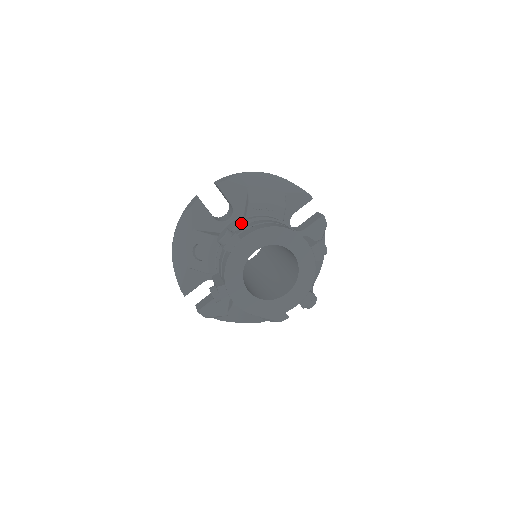
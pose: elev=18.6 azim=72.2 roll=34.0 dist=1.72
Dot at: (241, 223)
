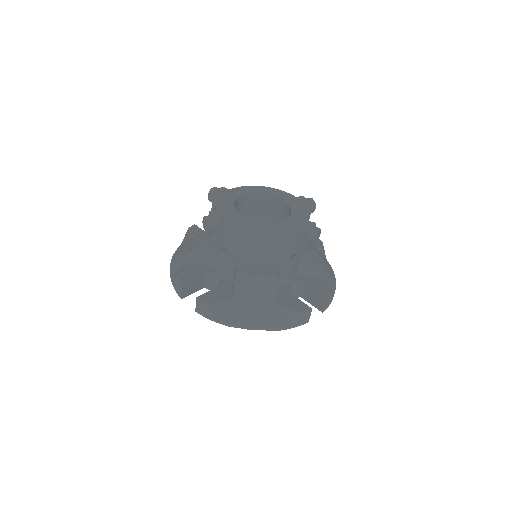
Dot at: occluded
